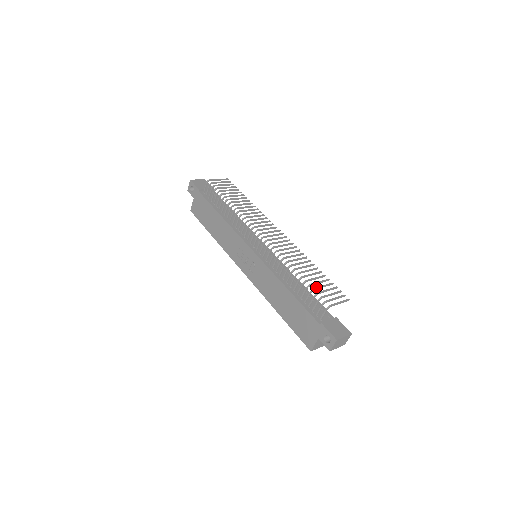
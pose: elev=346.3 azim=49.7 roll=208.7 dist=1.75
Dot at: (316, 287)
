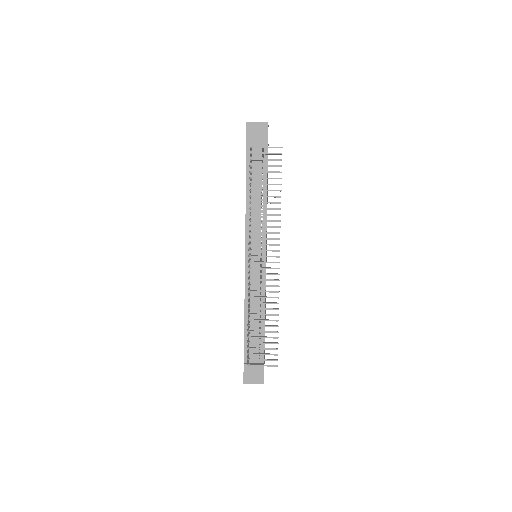
Dot at: (254, 342)
